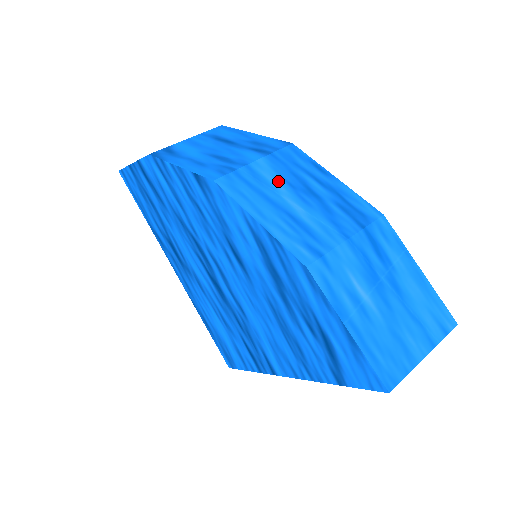
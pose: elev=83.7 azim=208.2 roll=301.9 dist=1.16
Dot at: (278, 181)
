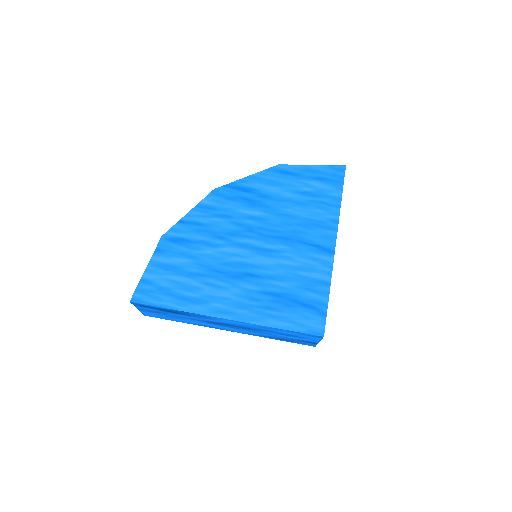
Dot at: occluded
